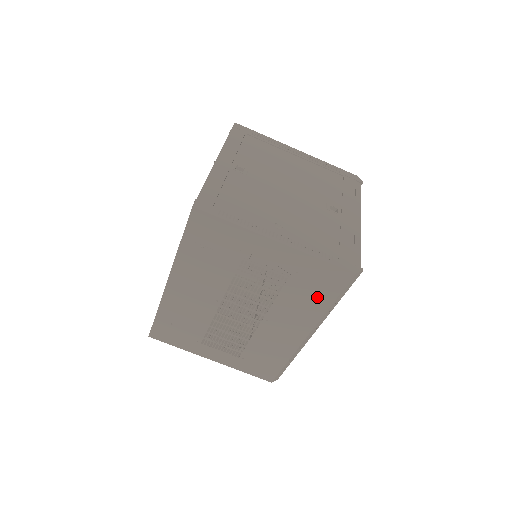
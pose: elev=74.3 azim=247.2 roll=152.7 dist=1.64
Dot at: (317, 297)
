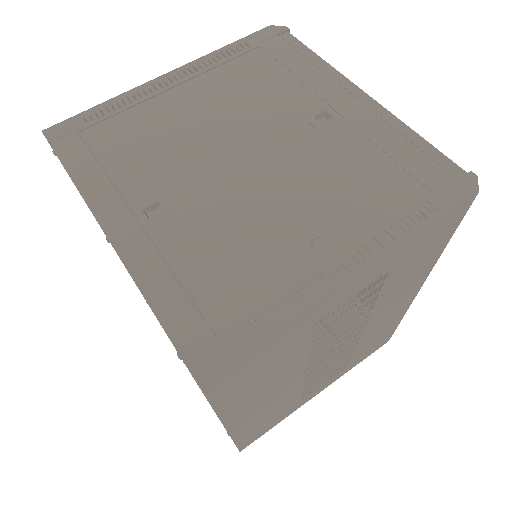
Dot at: (427, 258)
